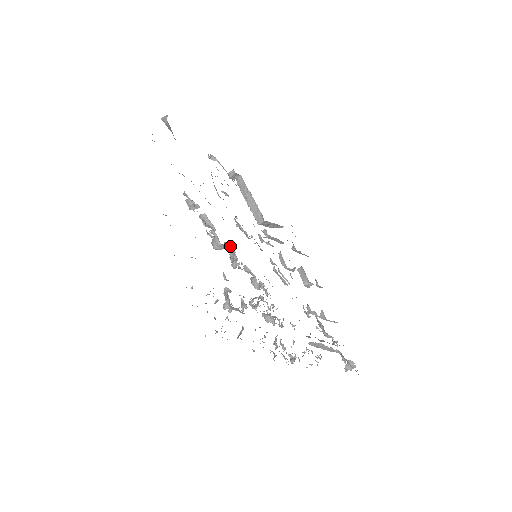
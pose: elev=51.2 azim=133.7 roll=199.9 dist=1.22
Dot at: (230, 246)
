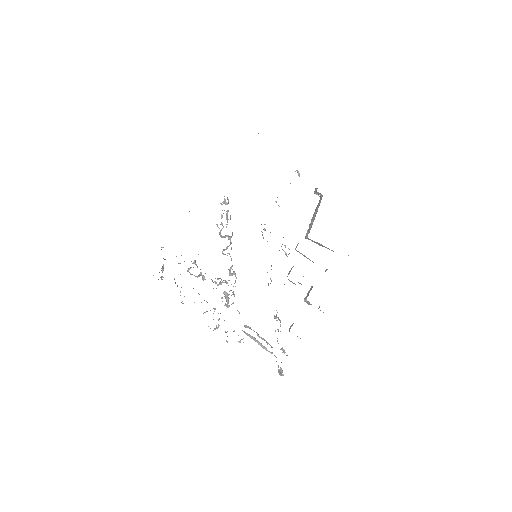
Dot at: (230, 239)
